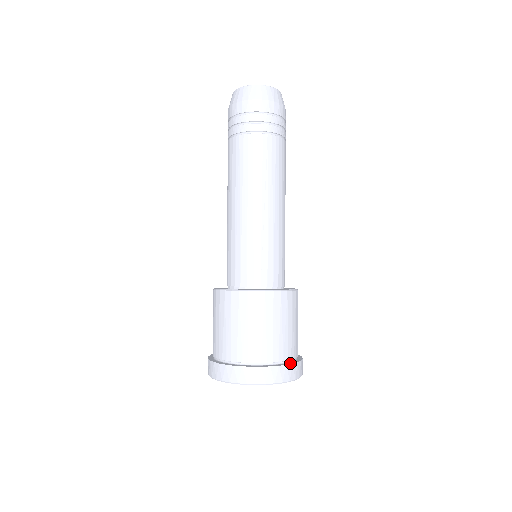
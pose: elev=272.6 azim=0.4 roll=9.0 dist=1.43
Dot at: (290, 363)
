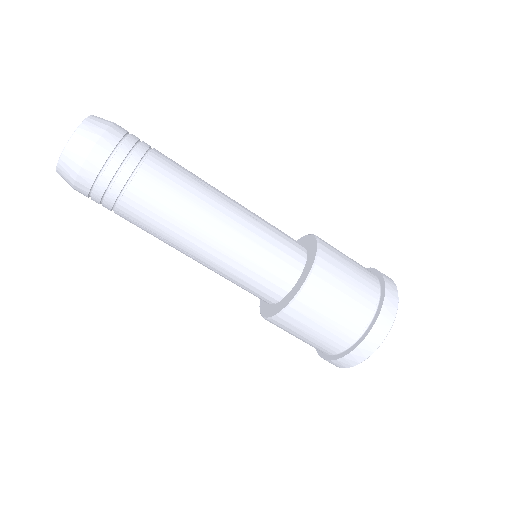
Dot at: (348, 351)
